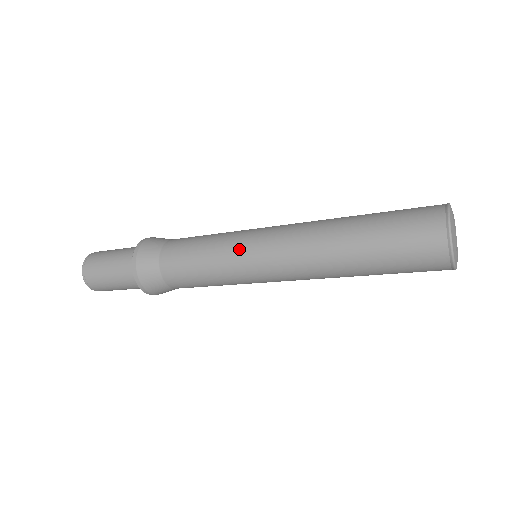
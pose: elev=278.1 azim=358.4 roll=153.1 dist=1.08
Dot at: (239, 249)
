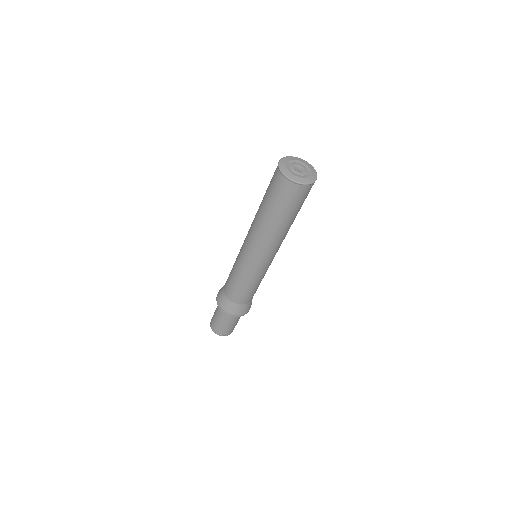
Dot at: (240, 259)
